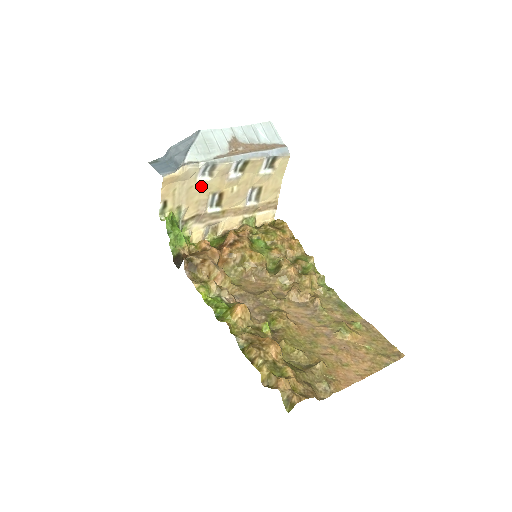
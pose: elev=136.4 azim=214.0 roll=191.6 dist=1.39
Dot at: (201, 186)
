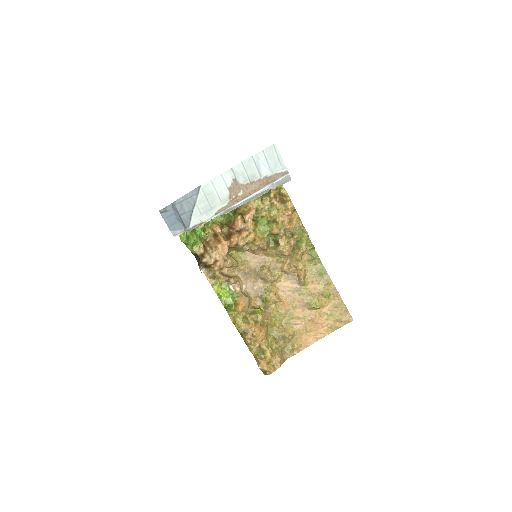
Dot at: occluded
